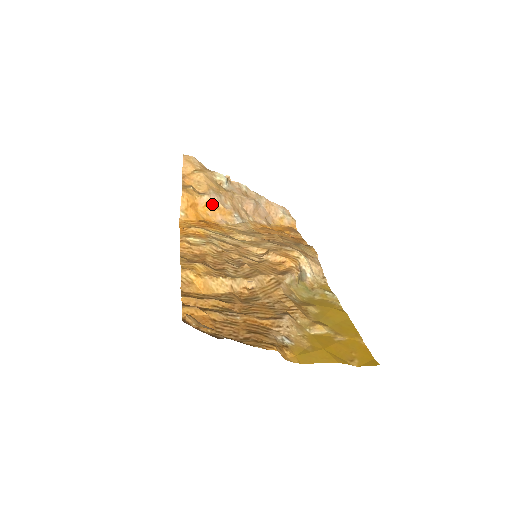
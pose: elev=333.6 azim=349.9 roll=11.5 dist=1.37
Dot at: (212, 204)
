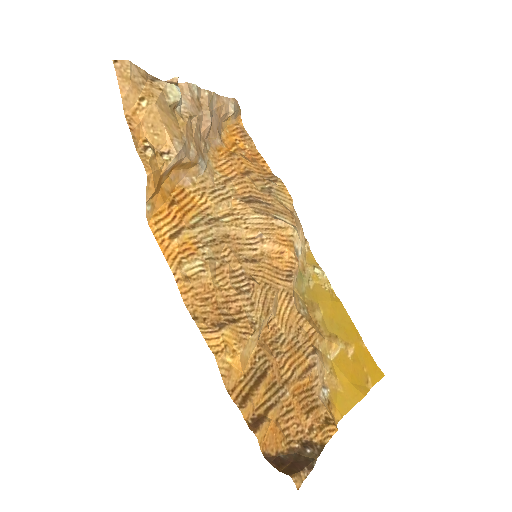
Dot at: (177, 164)
